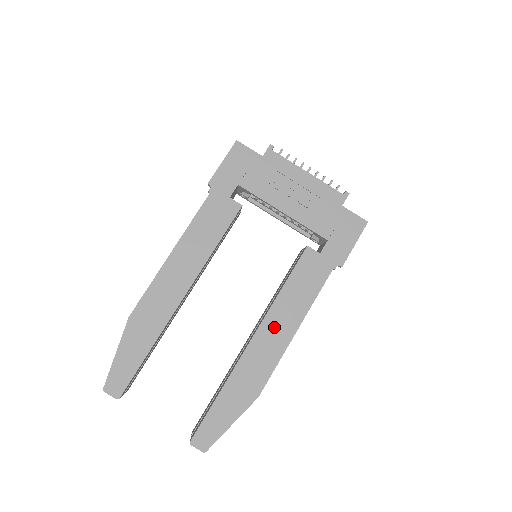
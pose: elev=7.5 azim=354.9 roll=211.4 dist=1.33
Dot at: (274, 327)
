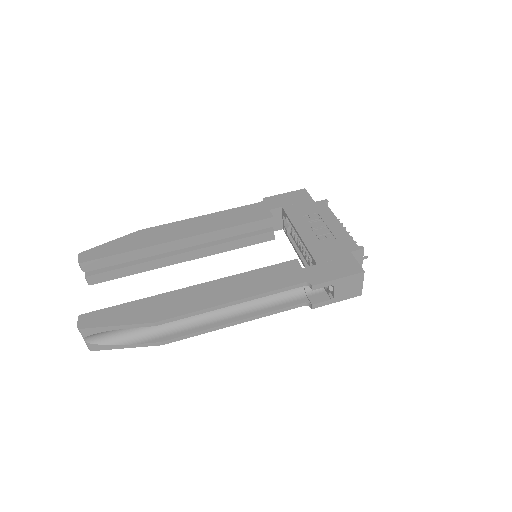
Dot at: (218, 289)
